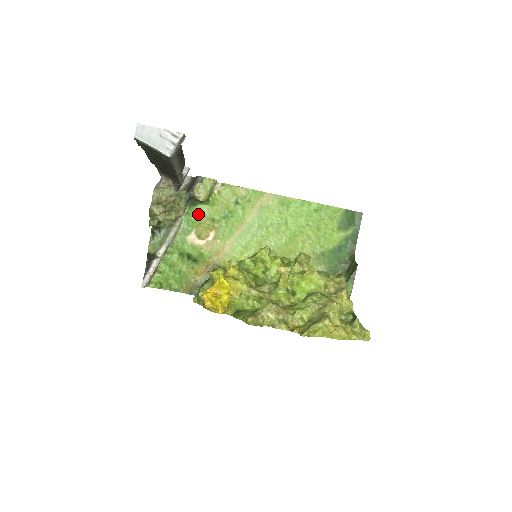
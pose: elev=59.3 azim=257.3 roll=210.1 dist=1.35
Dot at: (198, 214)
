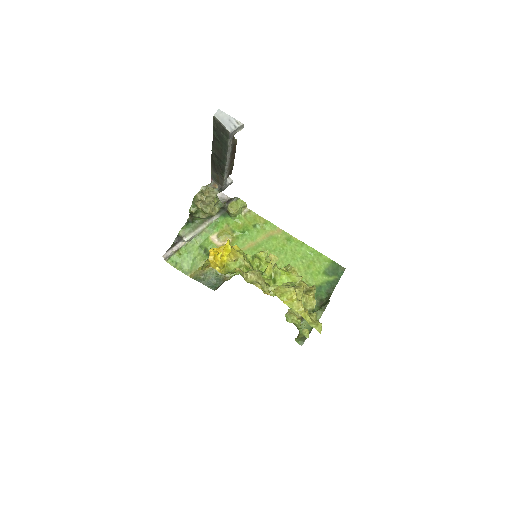
Dot at: (224, 223)
